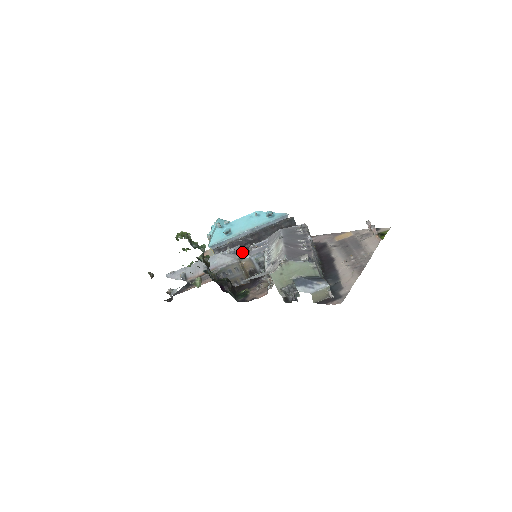
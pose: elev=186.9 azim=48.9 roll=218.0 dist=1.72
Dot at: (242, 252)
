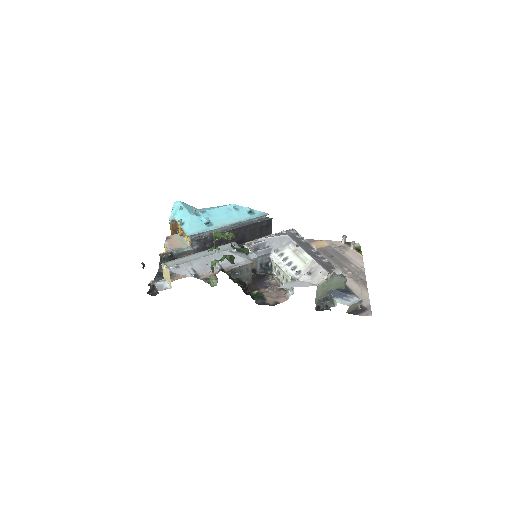
Dot at: (218, 244)
